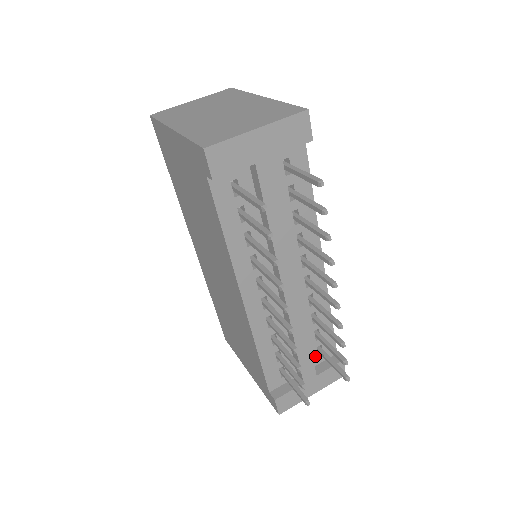
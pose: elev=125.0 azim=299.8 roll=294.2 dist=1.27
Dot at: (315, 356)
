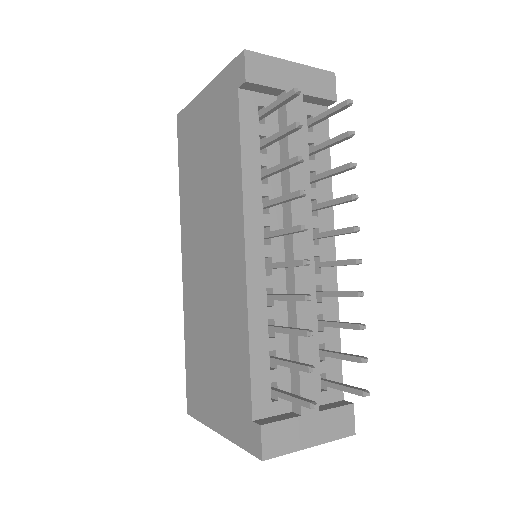
Dot at: occluded
